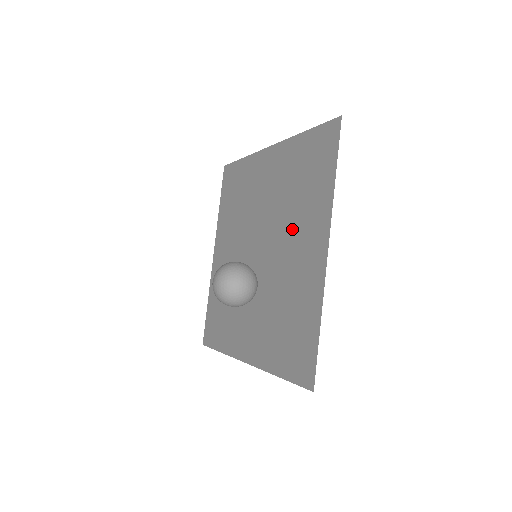
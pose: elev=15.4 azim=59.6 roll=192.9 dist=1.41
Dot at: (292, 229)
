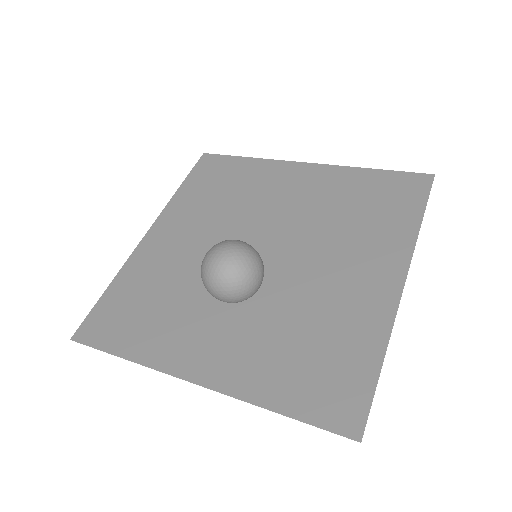
Dot at: (337, 246)
